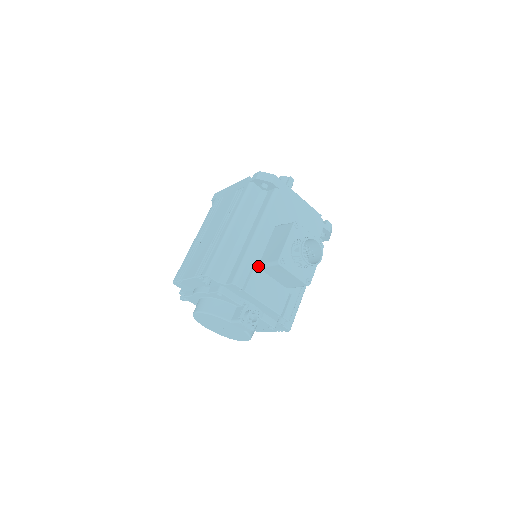
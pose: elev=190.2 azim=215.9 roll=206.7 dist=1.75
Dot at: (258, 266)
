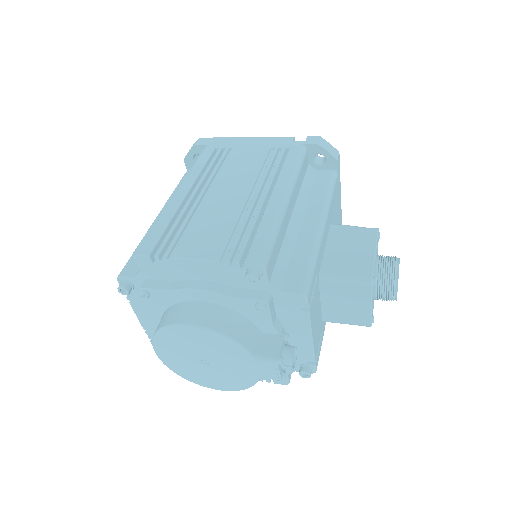
Dot at: (318, 276)
